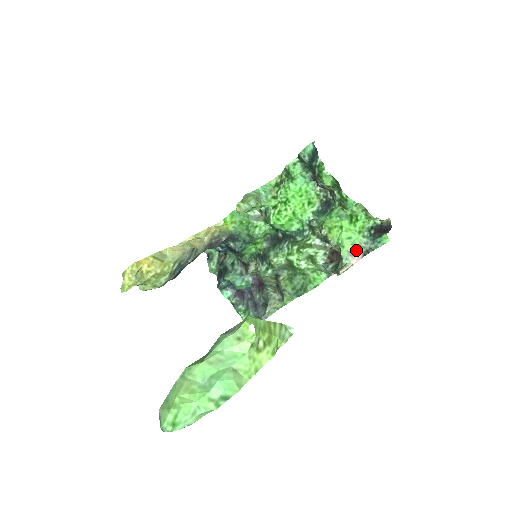
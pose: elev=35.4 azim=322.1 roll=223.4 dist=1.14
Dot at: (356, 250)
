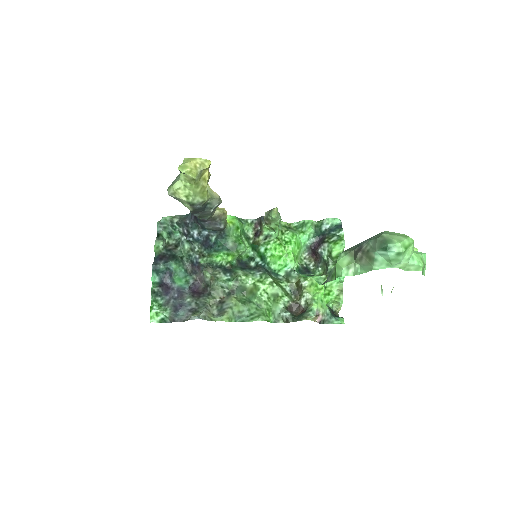
Dot at: (320, 313)
